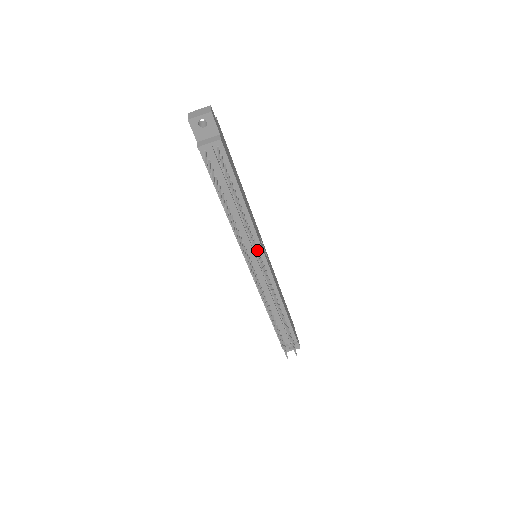
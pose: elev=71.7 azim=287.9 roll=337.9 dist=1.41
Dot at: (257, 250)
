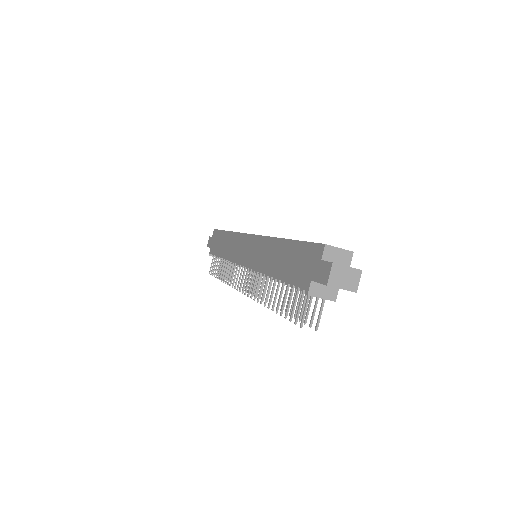
Dot at: occluded
